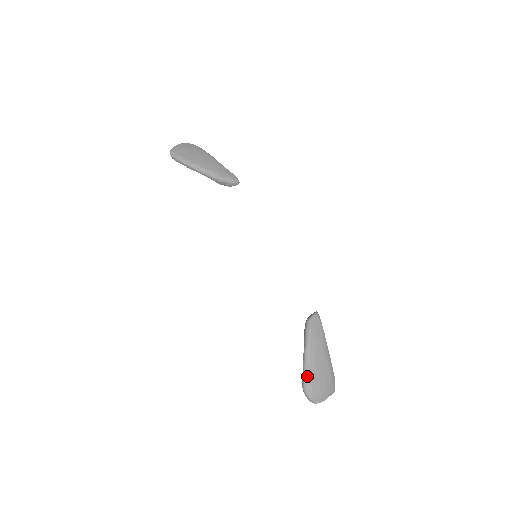
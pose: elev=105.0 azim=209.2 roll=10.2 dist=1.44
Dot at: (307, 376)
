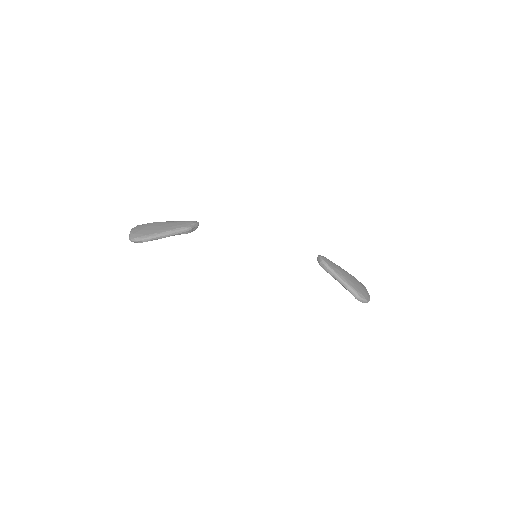
Dot at: (354, 290)
